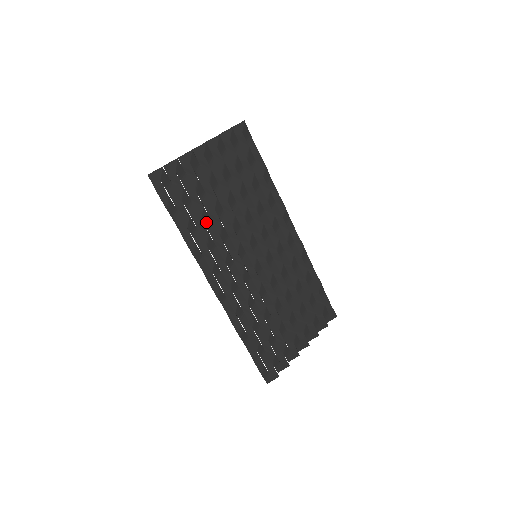
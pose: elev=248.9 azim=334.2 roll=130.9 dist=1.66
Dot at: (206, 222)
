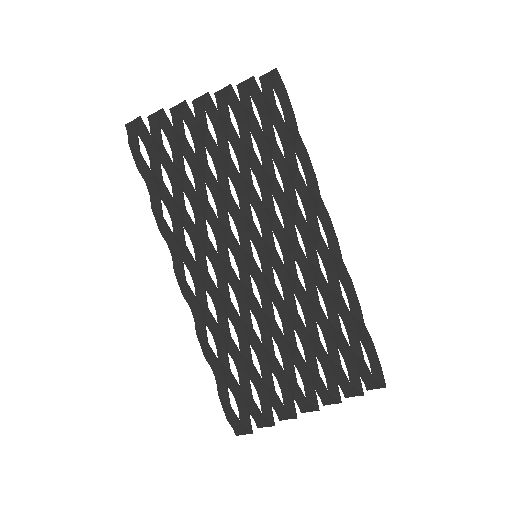
Dot at: (189, 195)
